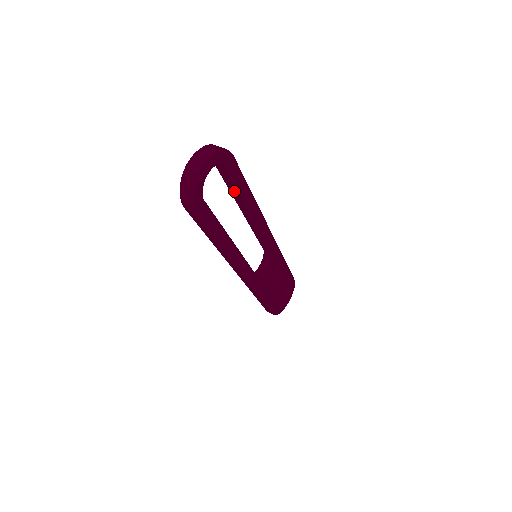
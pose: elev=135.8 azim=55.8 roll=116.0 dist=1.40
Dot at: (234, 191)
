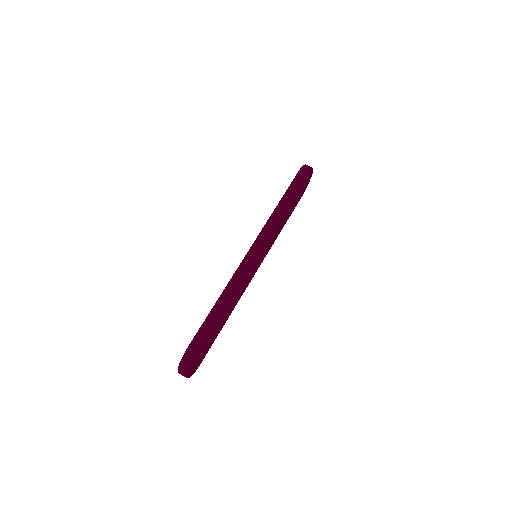
Dot at: occluded
